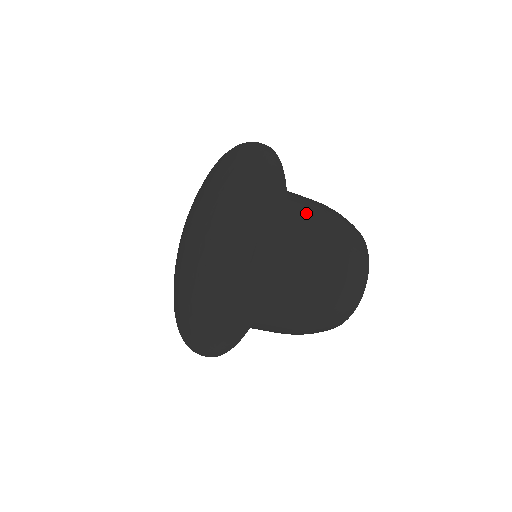
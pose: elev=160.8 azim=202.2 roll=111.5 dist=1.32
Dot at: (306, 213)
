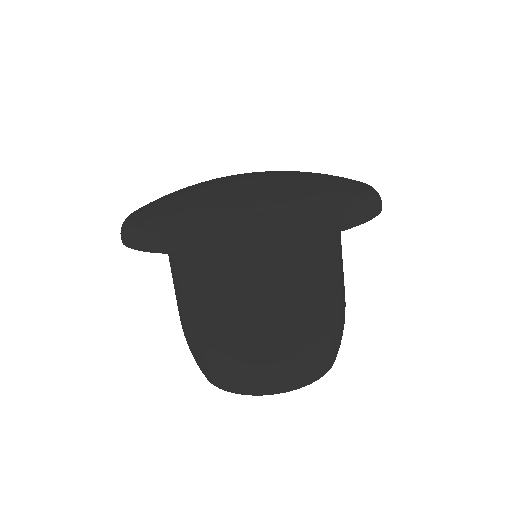
Dot at: occluded
